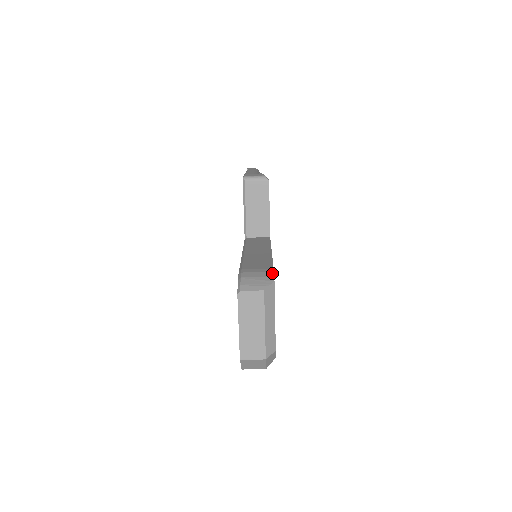
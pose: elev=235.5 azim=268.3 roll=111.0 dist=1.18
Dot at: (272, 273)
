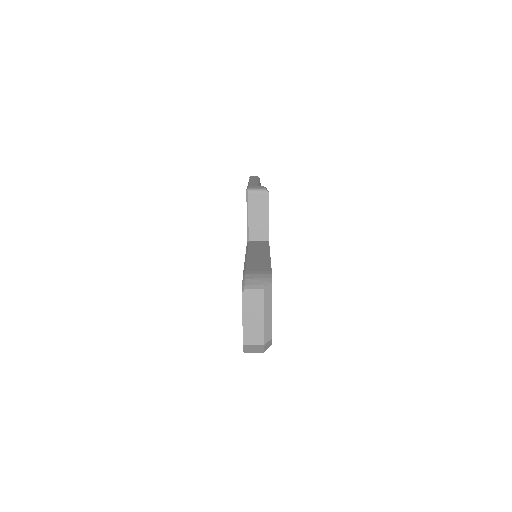
Dot at: (270, 275)
